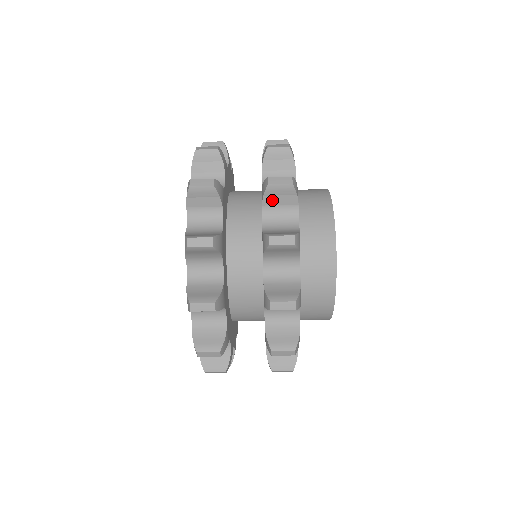
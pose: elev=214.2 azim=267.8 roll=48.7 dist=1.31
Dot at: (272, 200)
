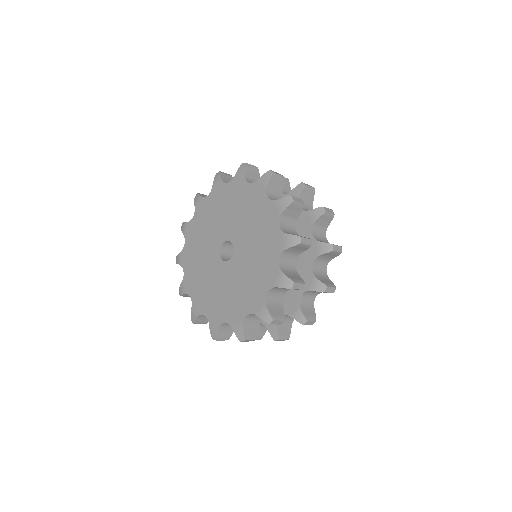
Dot at: (320, 221)
